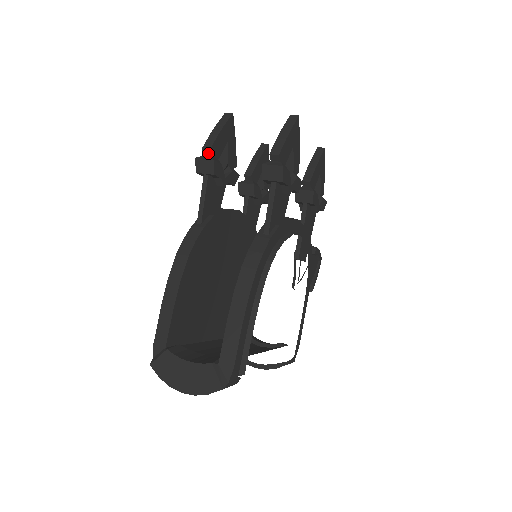
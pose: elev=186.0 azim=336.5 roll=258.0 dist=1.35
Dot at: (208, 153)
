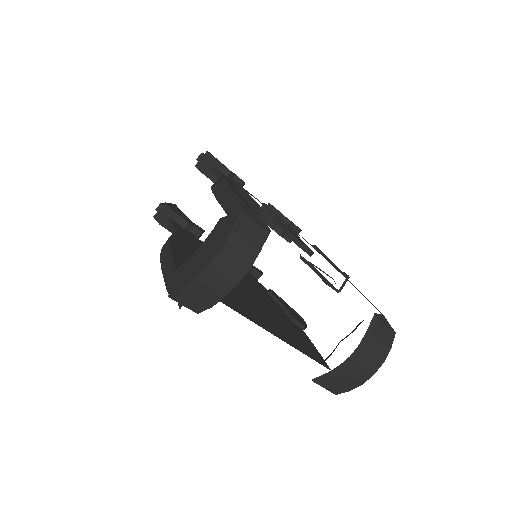
Dot at: occluded
